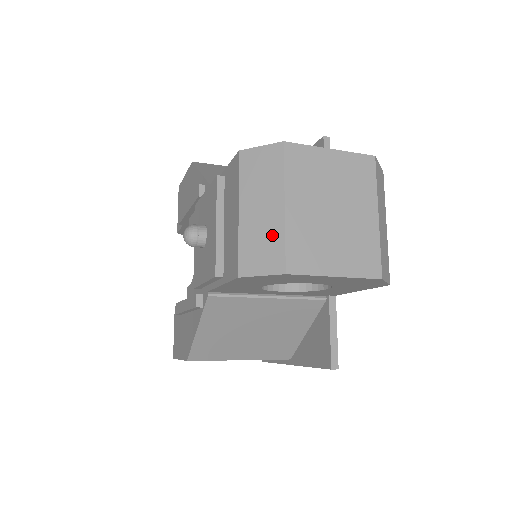
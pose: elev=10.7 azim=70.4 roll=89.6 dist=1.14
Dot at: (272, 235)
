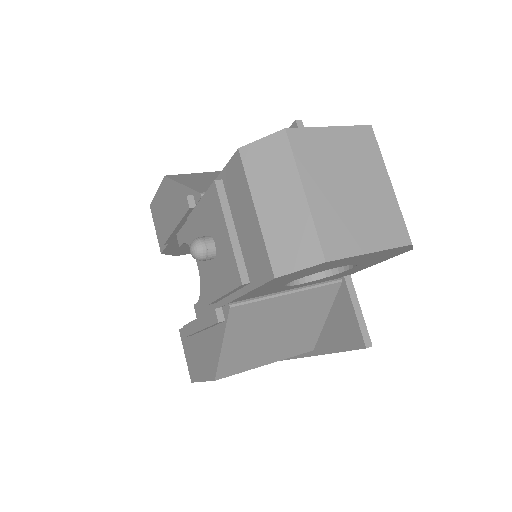
Dot at: (300, 226)
